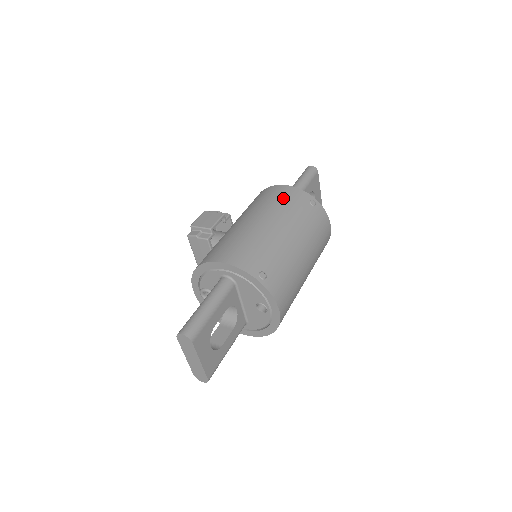
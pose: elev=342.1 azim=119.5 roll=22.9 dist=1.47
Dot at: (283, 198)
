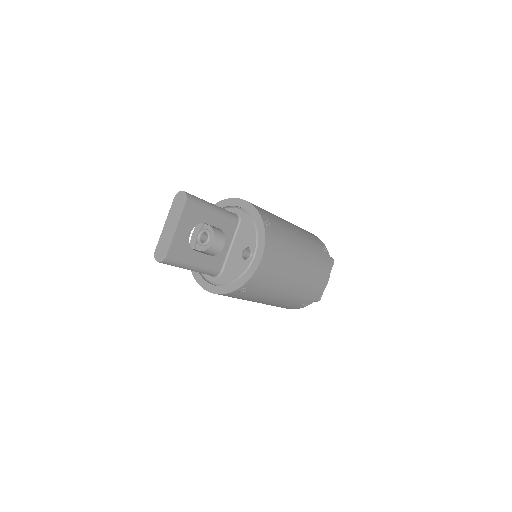
Dot at: (305, 230)
